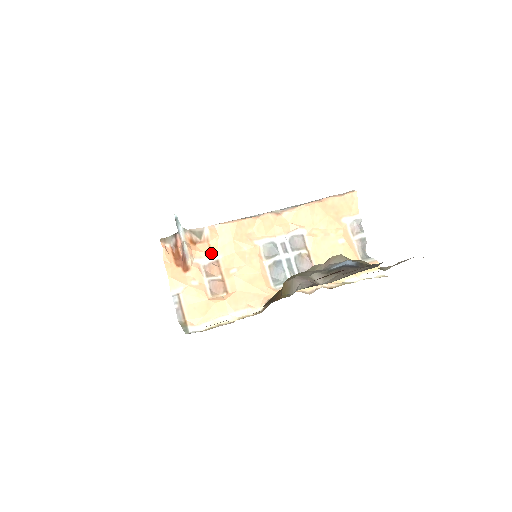
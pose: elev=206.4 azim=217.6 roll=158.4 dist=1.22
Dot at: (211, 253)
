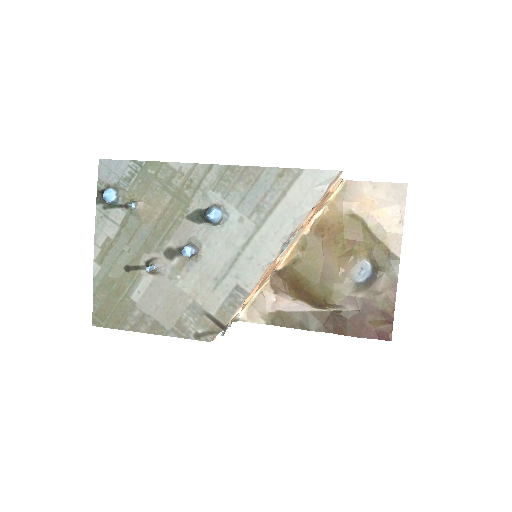
Dot at: occluded
